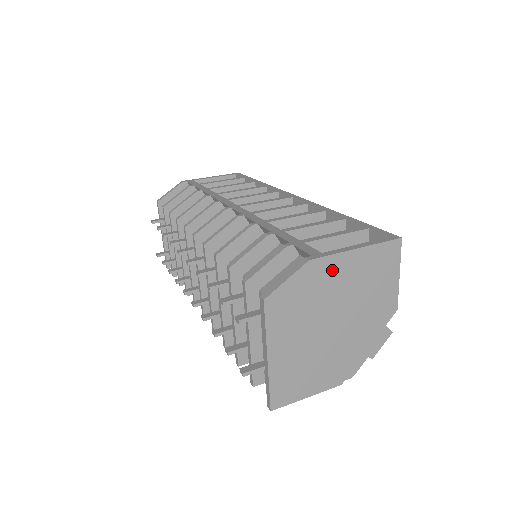
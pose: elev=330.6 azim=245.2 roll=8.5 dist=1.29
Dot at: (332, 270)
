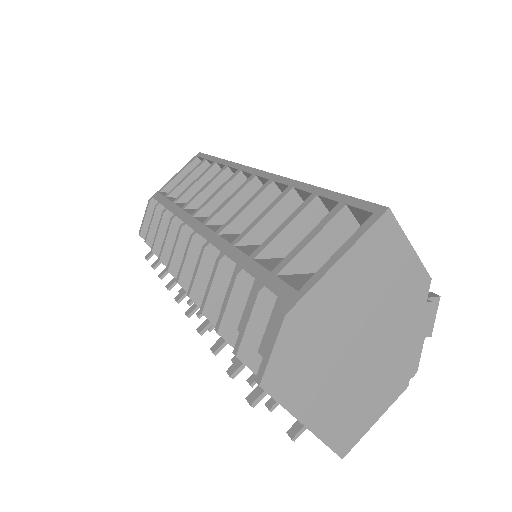
Dot at: (321, 303)
